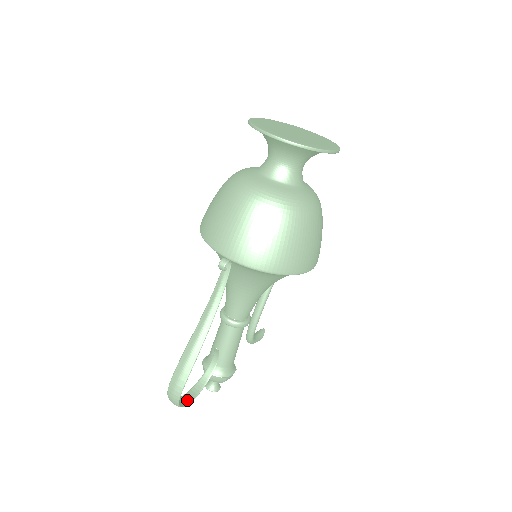
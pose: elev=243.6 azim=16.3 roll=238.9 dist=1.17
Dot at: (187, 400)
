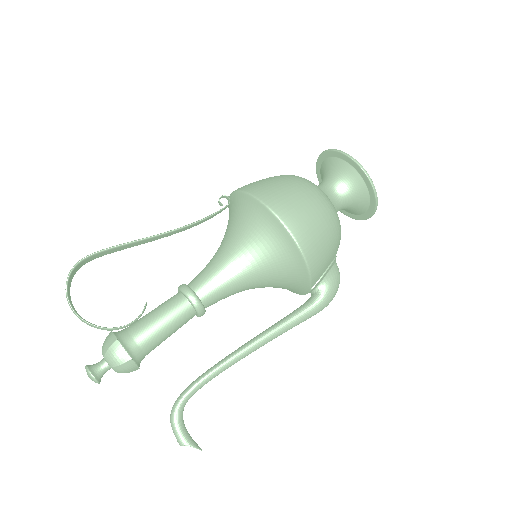
Dot at: (73, 306)
